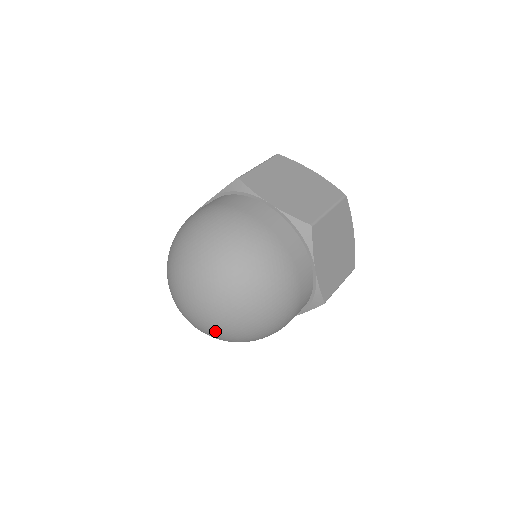
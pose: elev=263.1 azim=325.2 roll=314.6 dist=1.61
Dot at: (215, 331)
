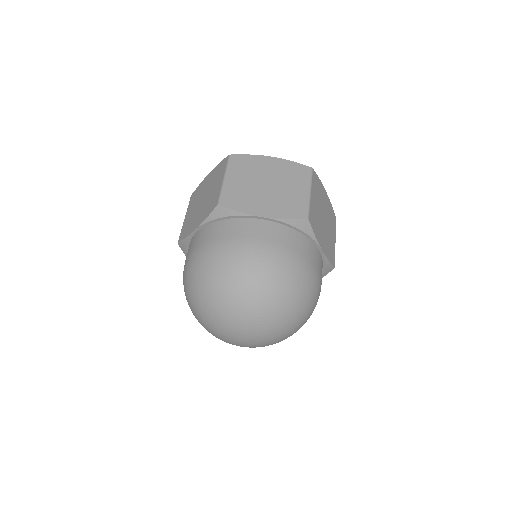
Dot at: occluded
